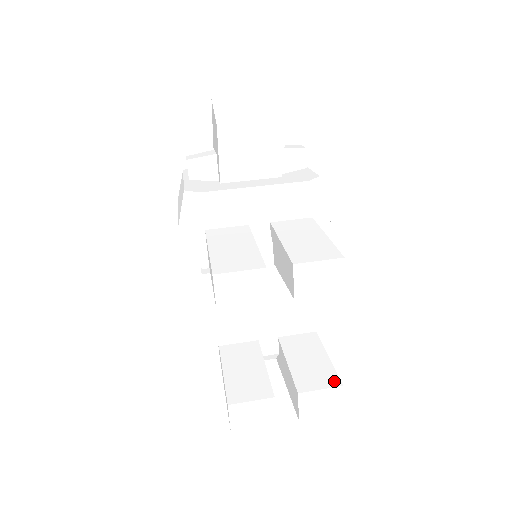
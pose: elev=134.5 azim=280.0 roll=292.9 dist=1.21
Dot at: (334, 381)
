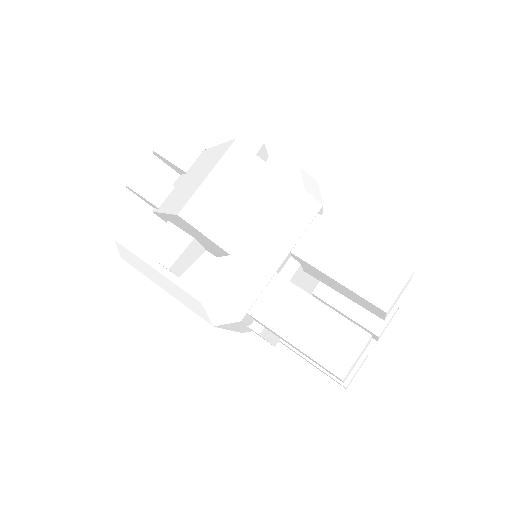
Dot at: occluded
